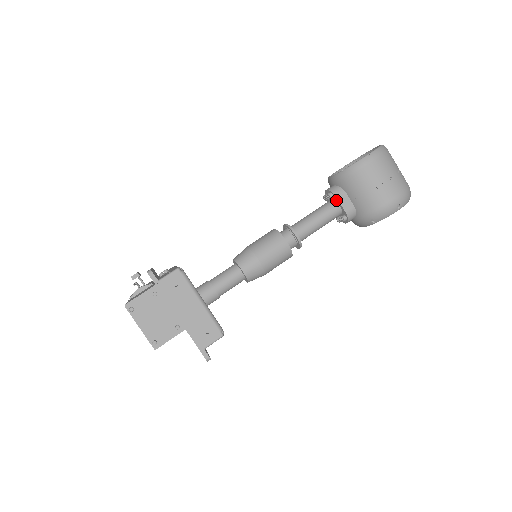
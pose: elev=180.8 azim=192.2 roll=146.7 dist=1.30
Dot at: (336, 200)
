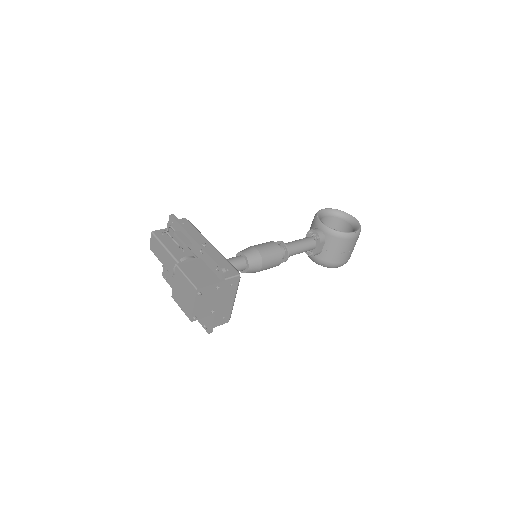
Dot at: (317, 243)
